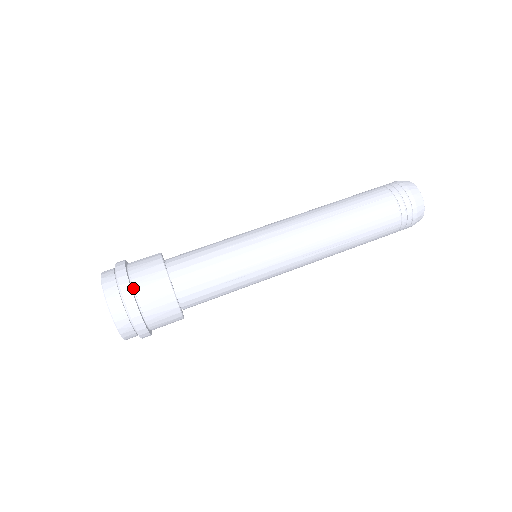
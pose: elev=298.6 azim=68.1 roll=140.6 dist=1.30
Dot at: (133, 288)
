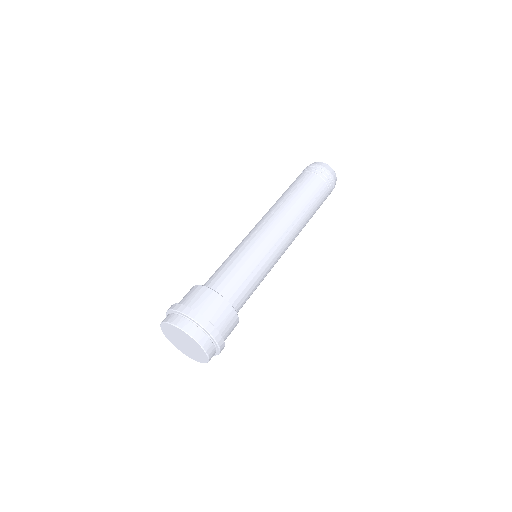
Dot at: (219, 334)
